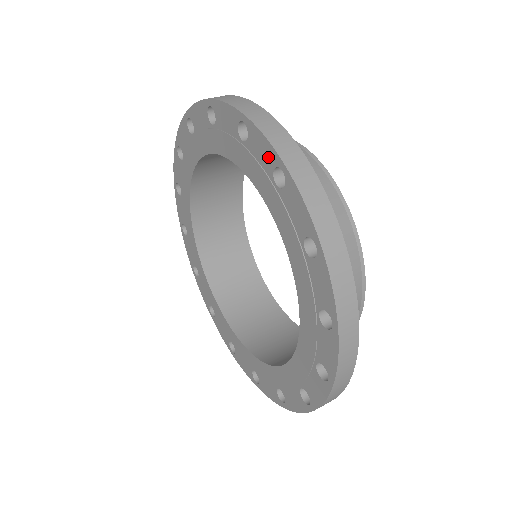
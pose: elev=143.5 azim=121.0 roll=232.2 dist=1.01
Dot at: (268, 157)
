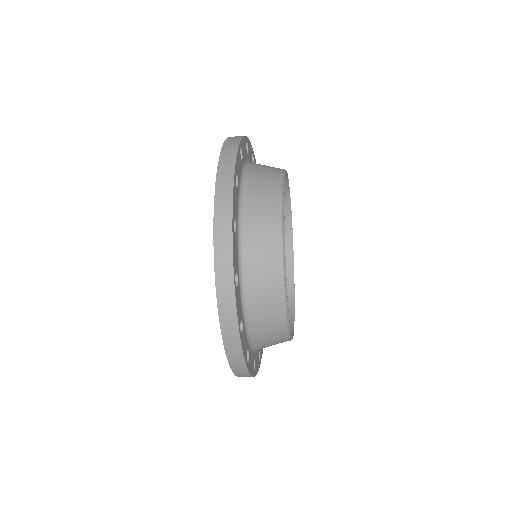
Dot at: occluded
